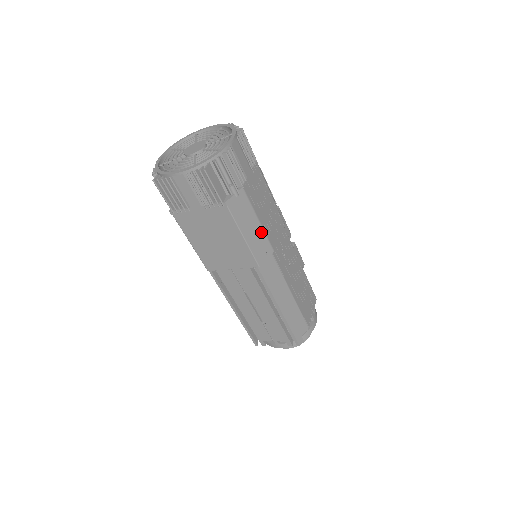
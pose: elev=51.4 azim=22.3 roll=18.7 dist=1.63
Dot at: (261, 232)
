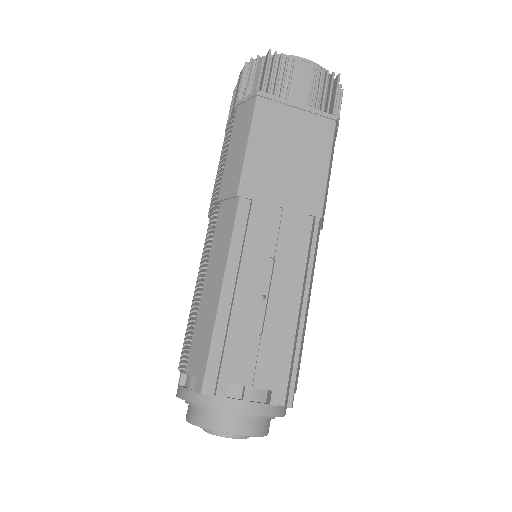
Dot at: (327, 192)
